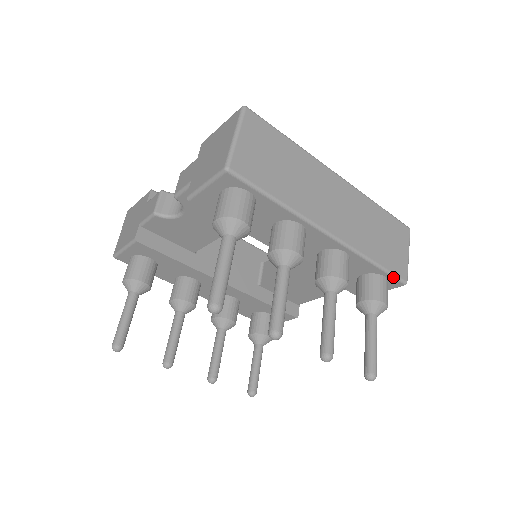
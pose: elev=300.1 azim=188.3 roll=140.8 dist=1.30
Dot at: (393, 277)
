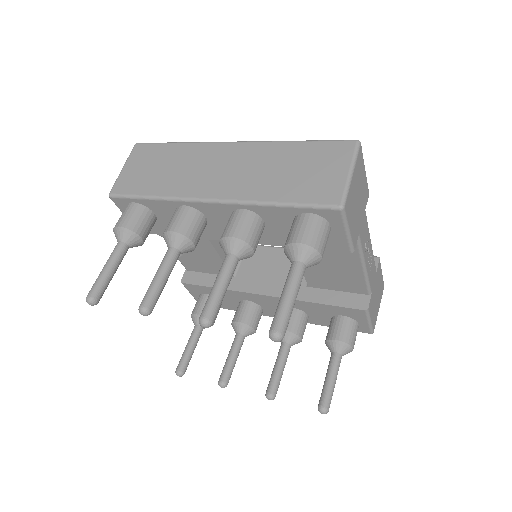
Dot at: (315, 208)
